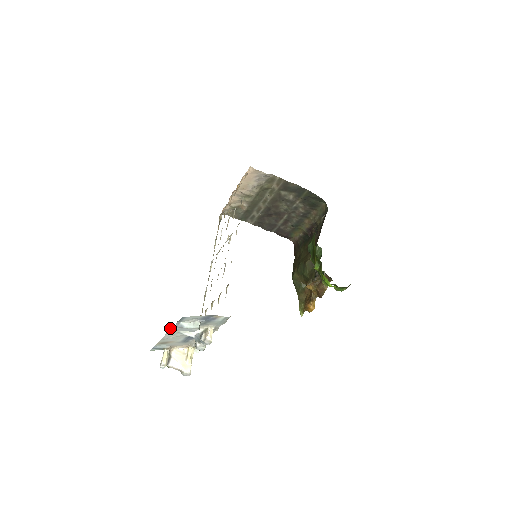
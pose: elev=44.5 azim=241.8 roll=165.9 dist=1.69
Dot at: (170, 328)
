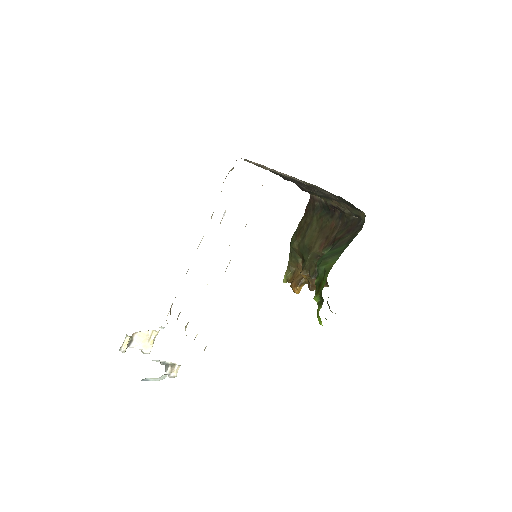
Dot at: occluded
